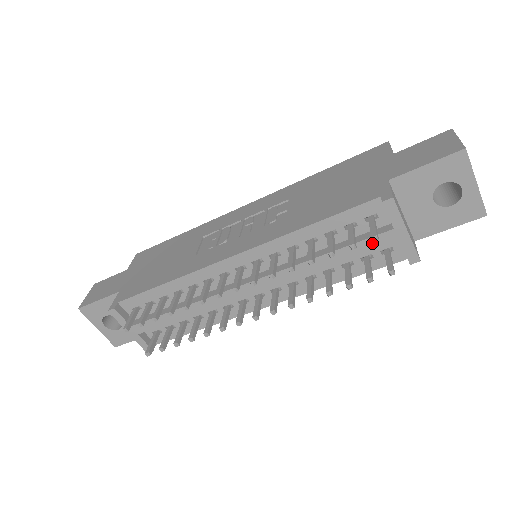
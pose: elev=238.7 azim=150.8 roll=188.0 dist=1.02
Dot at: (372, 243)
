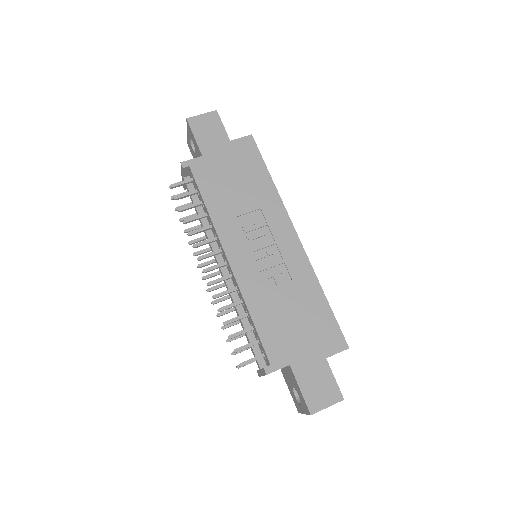
Dot at: (254, 354)
